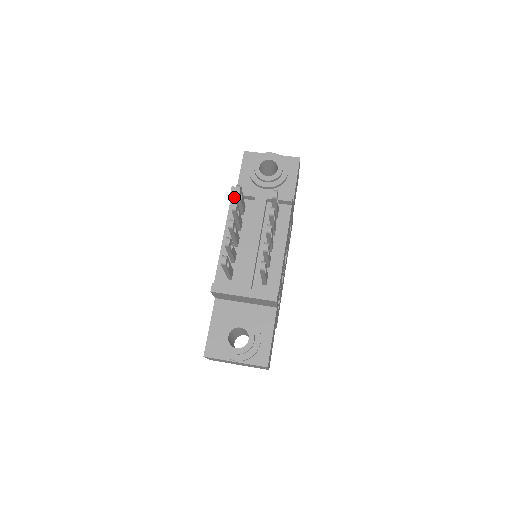
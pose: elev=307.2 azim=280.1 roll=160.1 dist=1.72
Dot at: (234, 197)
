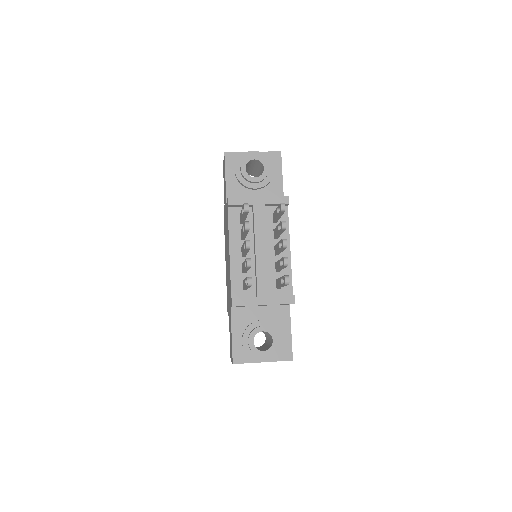
Dot at: (231, 206)
